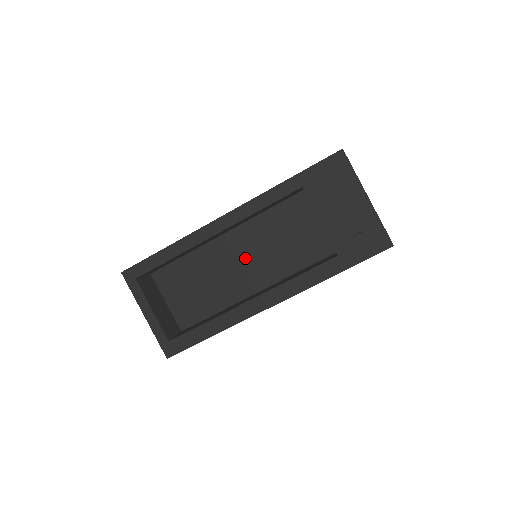
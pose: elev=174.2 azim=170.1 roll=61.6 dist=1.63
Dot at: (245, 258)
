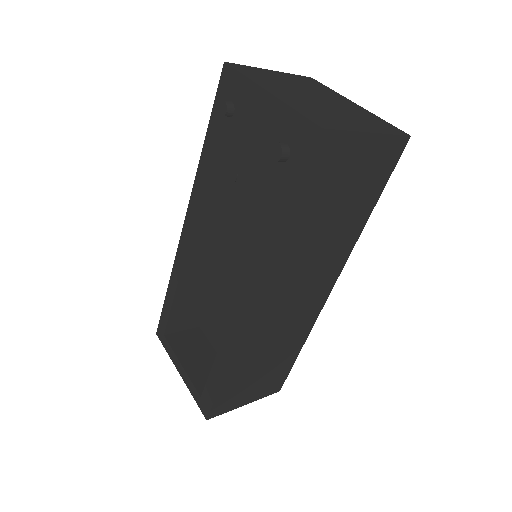
Dot at: (248, 265)
